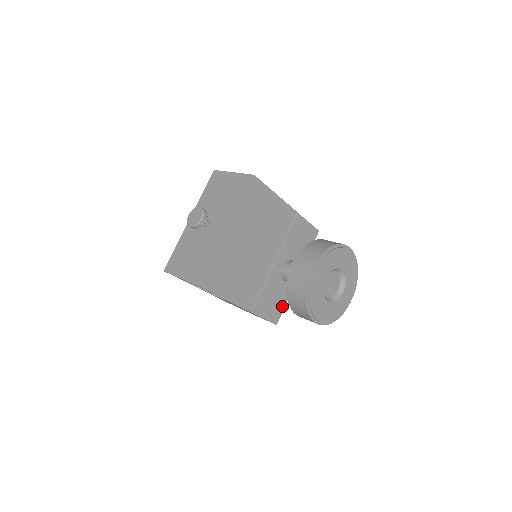
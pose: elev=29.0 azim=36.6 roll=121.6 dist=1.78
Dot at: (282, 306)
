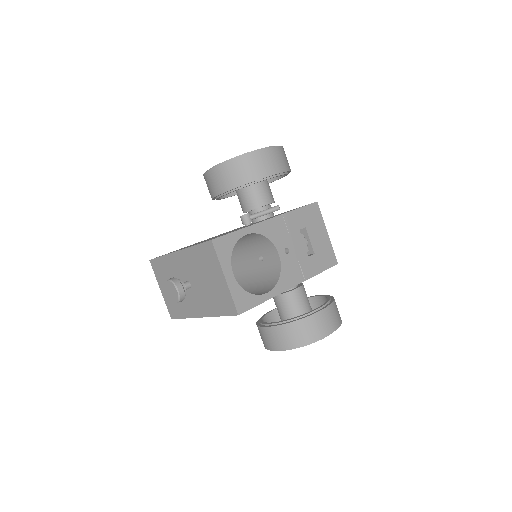
Dot at: occluded
